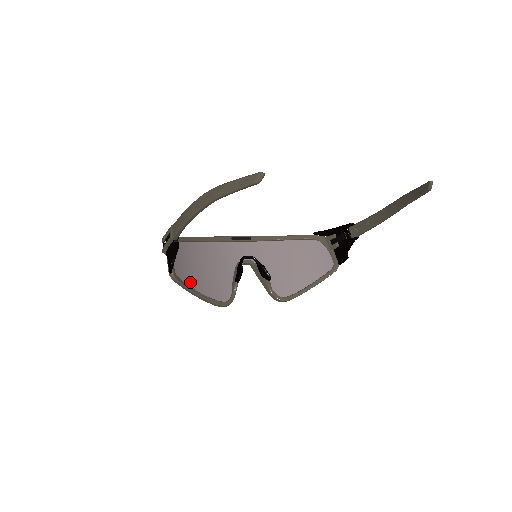
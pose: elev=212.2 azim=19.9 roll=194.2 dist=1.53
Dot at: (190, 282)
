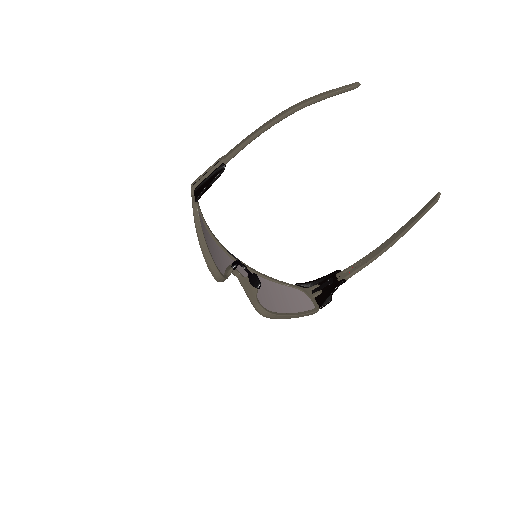
Dot at: occluded
